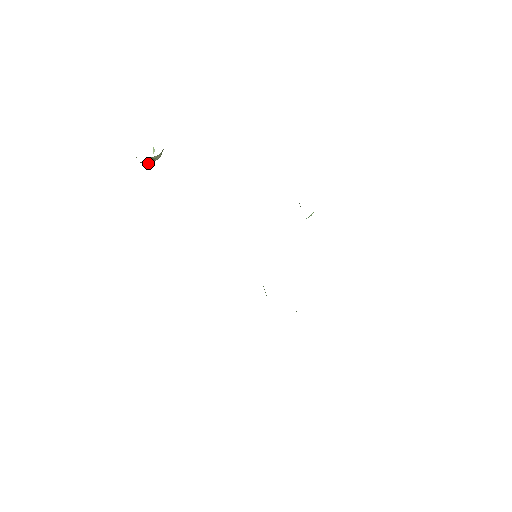
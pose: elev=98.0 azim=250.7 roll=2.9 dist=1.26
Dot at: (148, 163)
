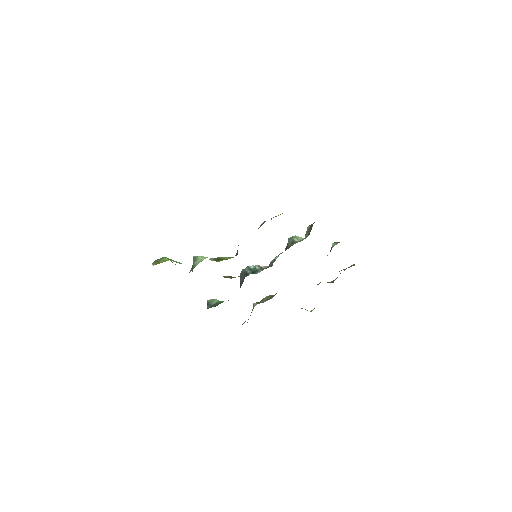
Dot at: occluded
